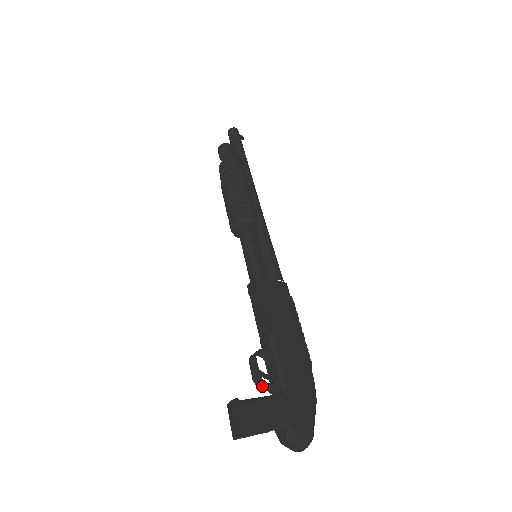
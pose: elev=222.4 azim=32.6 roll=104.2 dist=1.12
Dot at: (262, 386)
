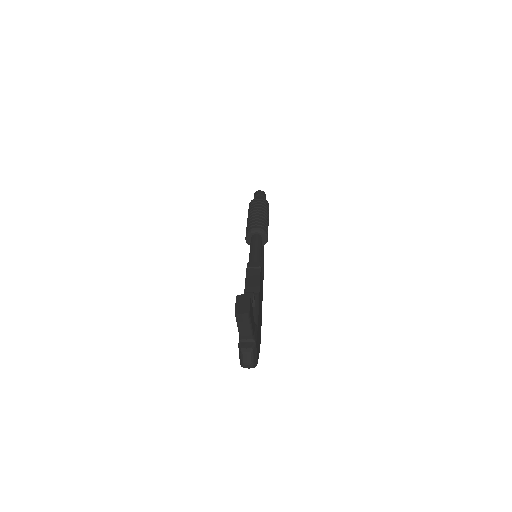
Dot at: occluded
